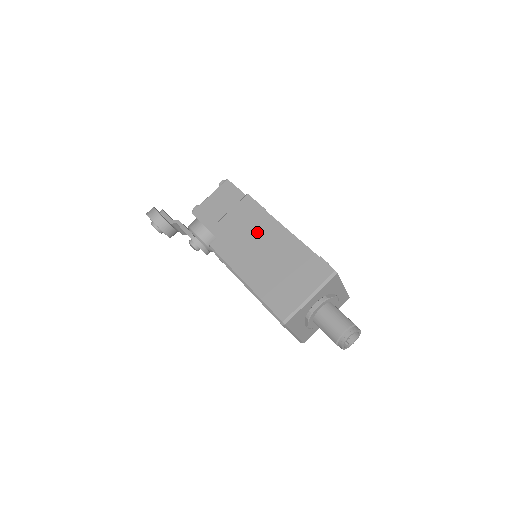
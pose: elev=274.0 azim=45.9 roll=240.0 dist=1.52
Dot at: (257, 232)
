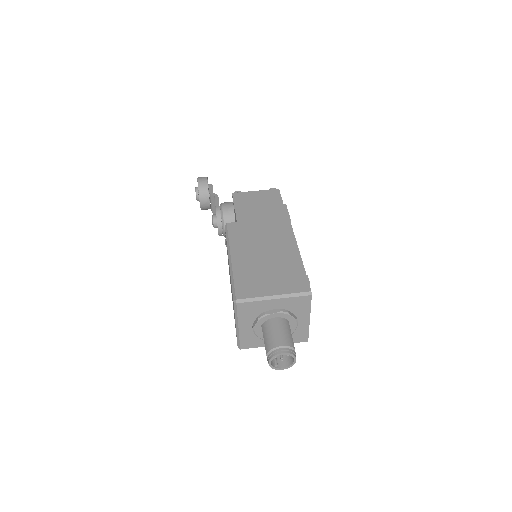
Dot at: (271, 230)
